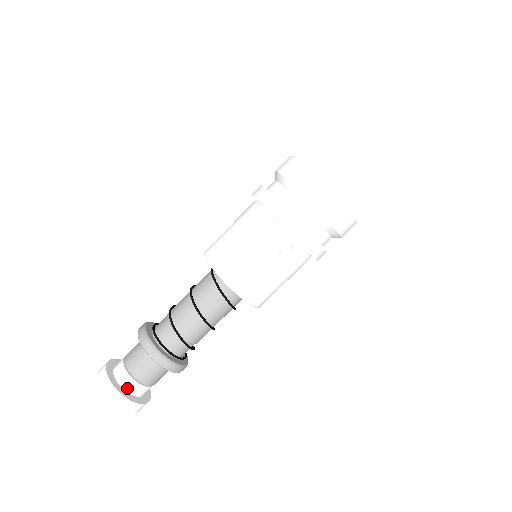
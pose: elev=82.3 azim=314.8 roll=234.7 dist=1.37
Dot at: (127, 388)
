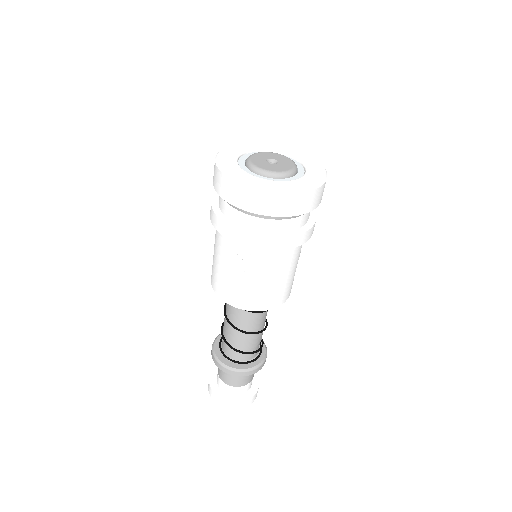
Dot at: (226, 391)
